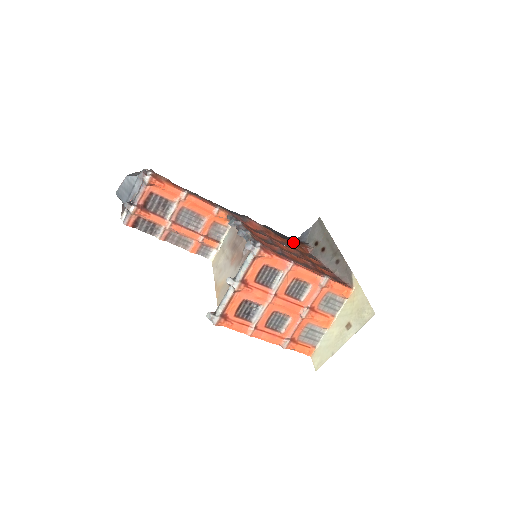
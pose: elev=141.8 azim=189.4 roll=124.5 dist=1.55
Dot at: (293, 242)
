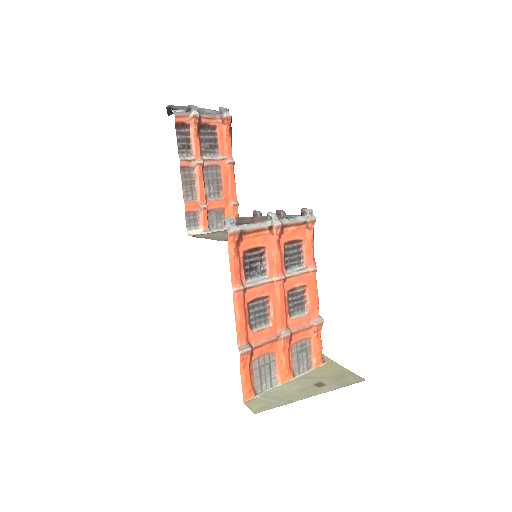
Dot at: occluded
